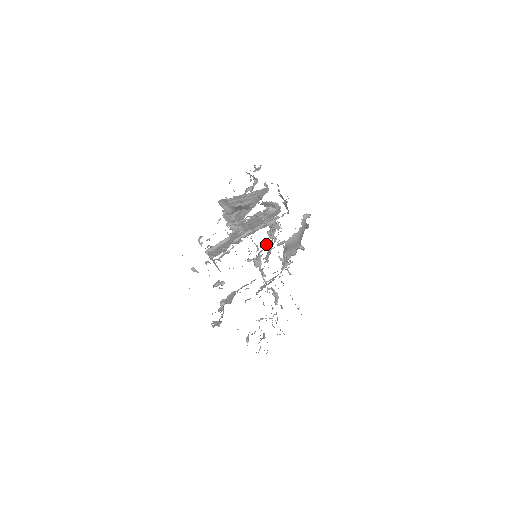
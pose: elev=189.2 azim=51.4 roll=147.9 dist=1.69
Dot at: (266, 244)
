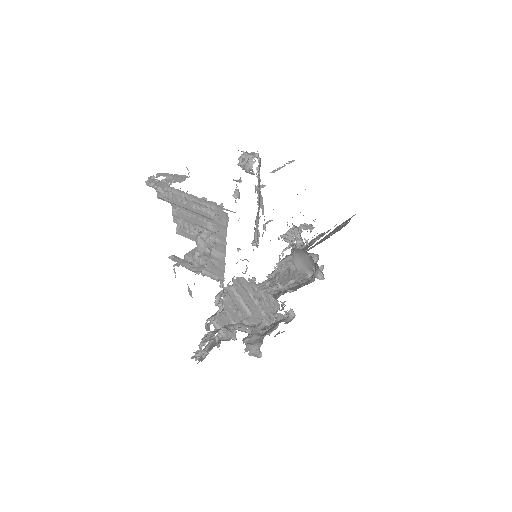
Dot at: (257, 222)
